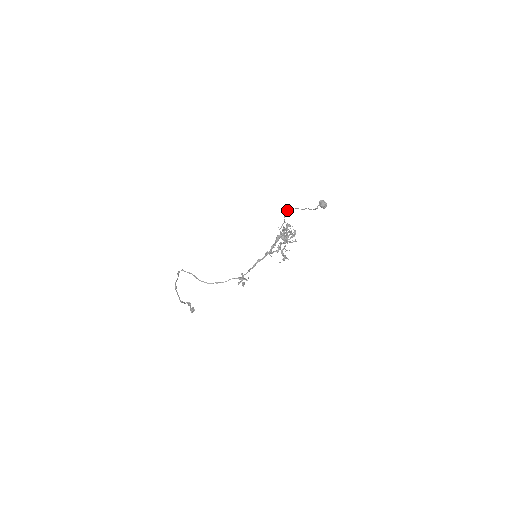
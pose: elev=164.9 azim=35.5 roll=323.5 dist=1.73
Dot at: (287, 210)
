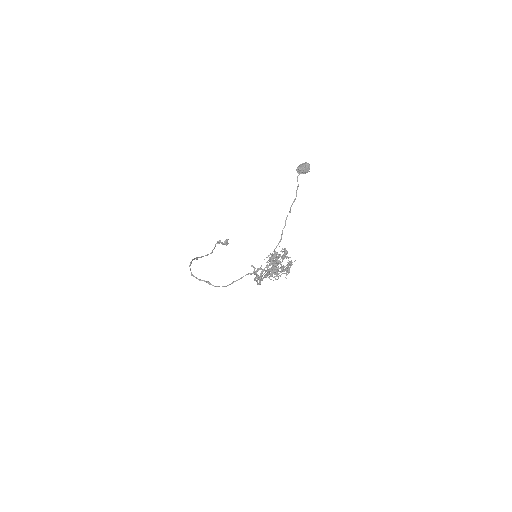
Dot at: (260, 275)
